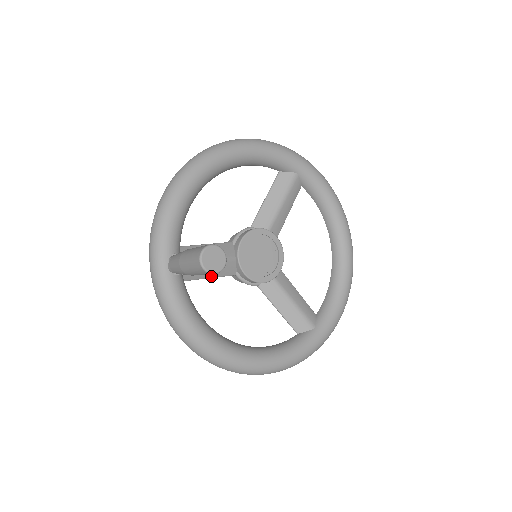
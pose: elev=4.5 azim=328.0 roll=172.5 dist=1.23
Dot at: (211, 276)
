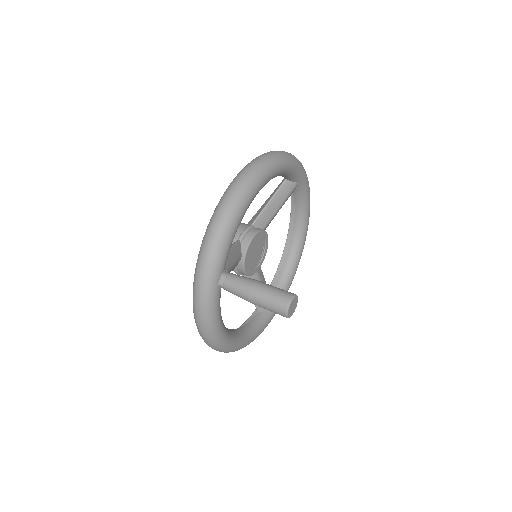
Dot at: occluded
